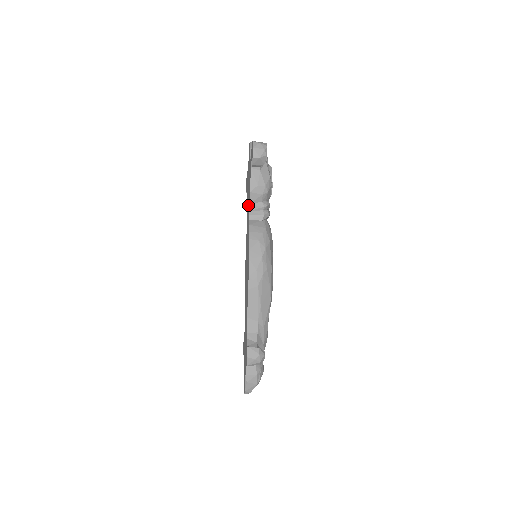
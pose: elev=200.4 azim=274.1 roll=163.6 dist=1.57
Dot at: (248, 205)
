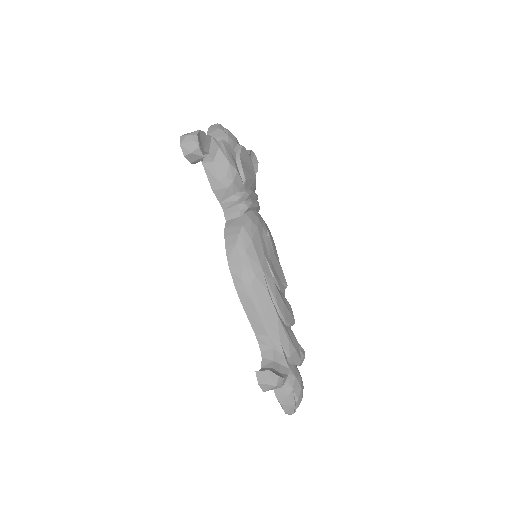
Dot at: occluded
